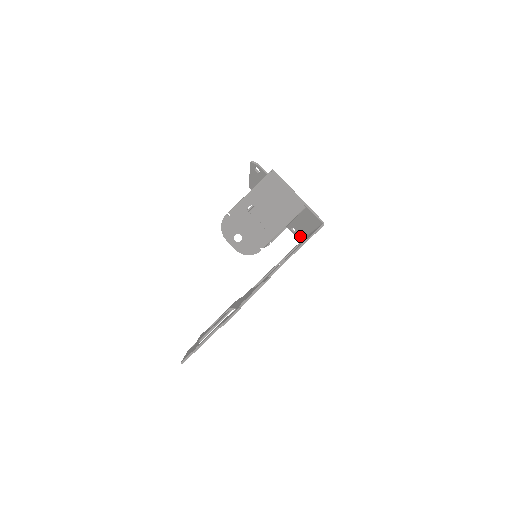
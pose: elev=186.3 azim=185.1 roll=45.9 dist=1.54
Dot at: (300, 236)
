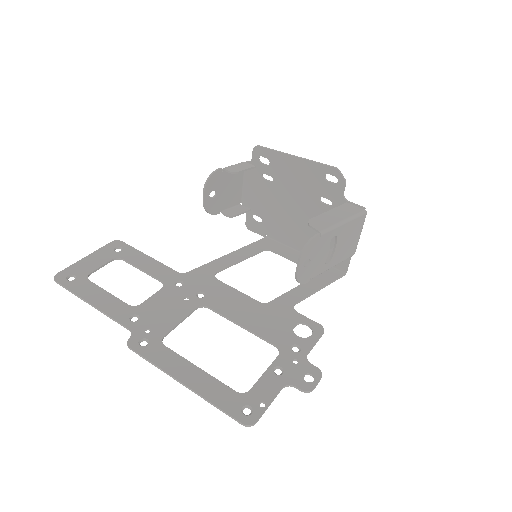
Dot at: (258, 229)
